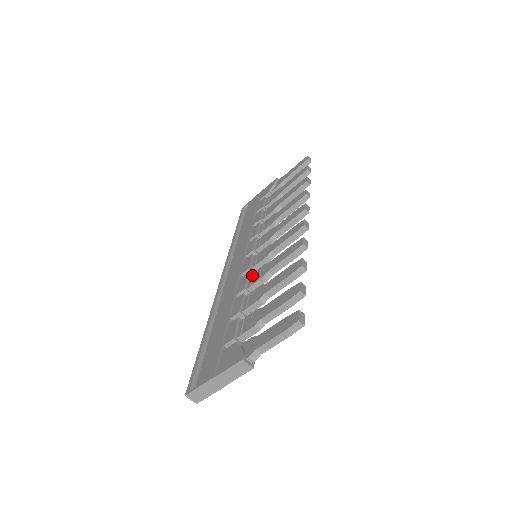
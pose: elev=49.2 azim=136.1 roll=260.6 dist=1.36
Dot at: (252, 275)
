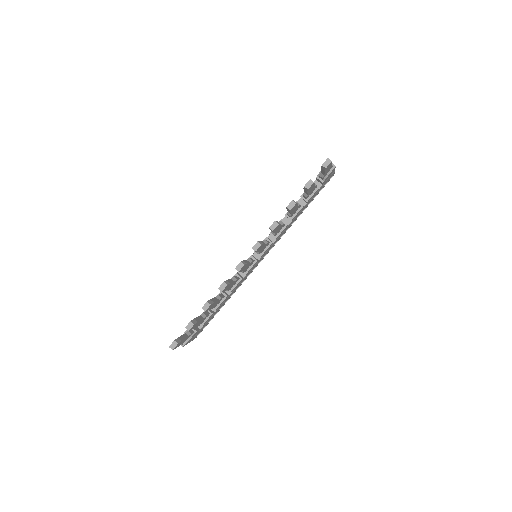
Dot at: occluded
